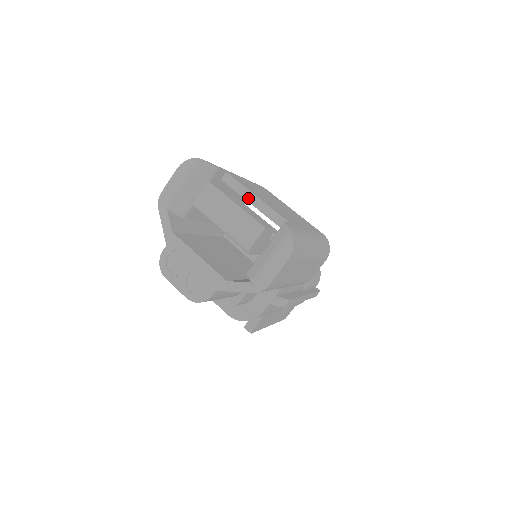
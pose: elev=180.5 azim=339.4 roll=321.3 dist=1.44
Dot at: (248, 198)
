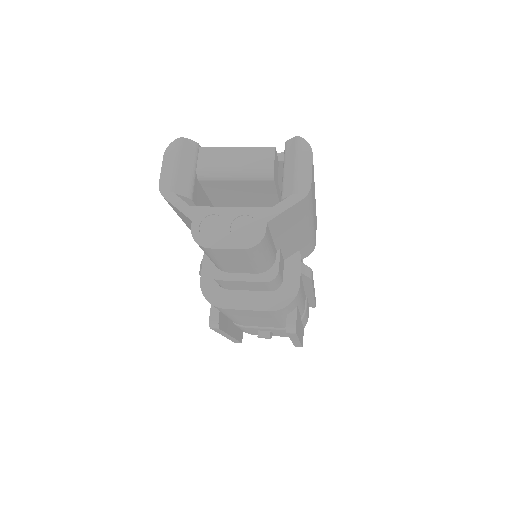
Dot at: occluded
